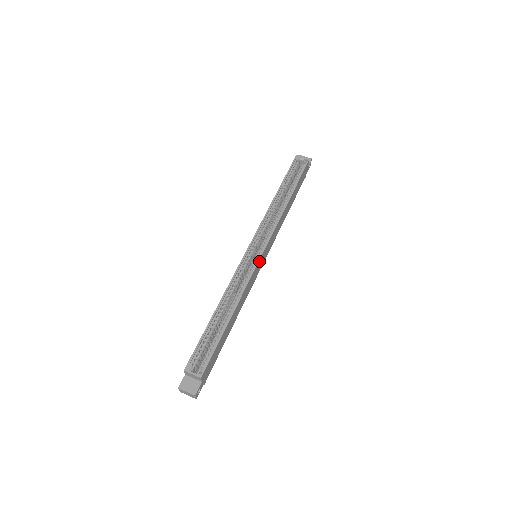
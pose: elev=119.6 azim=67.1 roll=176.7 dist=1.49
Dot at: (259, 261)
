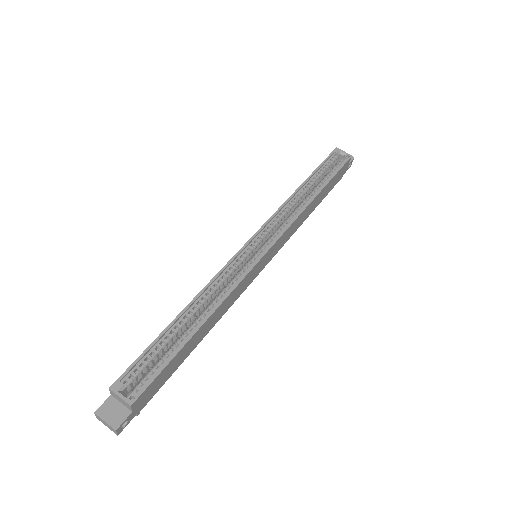
Dot at: (258, 262)
